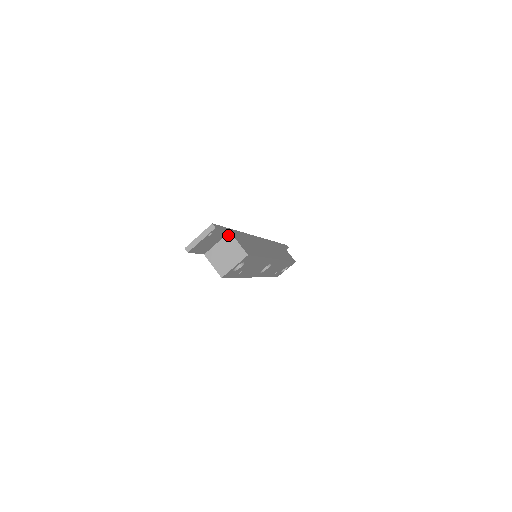
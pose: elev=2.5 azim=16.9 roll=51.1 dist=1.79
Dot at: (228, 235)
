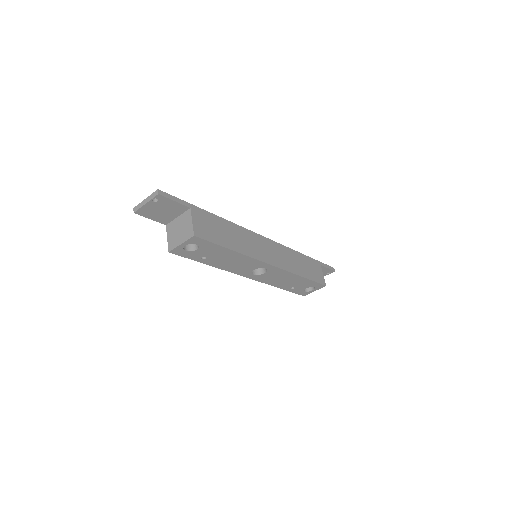
Dot at: (188, 211)
